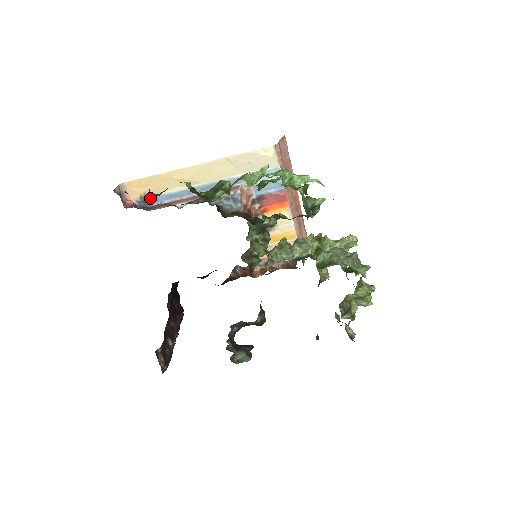
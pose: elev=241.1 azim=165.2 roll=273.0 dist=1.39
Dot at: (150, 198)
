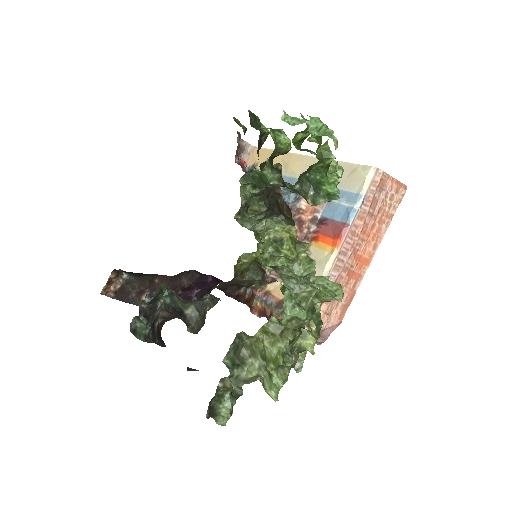
Dot at: (257, 169)
